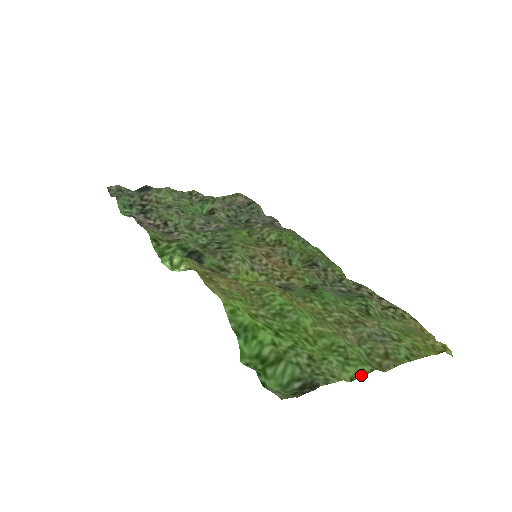
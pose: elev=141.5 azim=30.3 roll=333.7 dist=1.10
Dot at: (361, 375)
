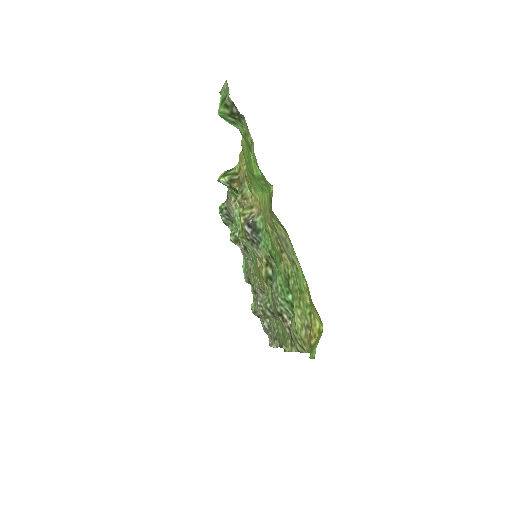
Dot at: (262, 173)
